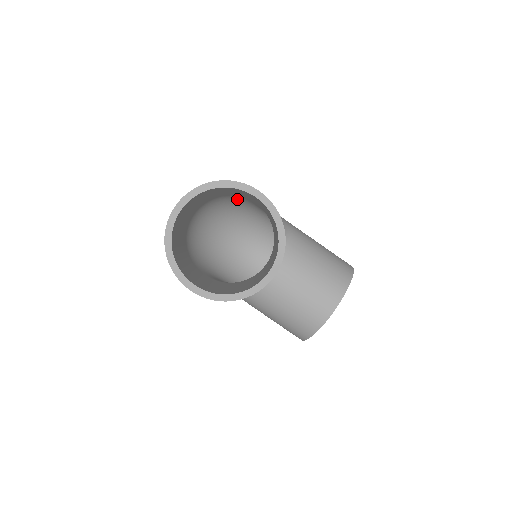
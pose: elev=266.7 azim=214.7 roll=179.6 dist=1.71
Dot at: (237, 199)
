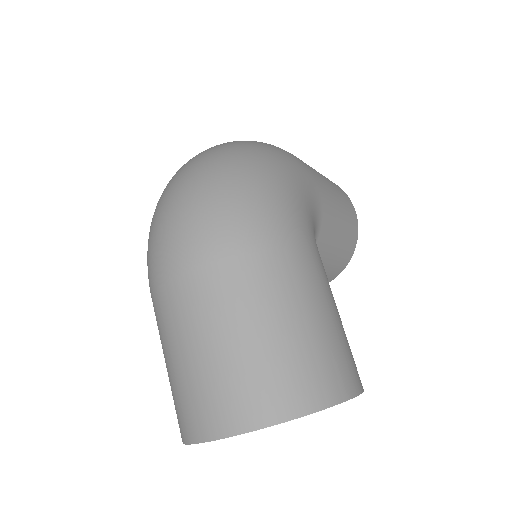
Dot at: occluded
